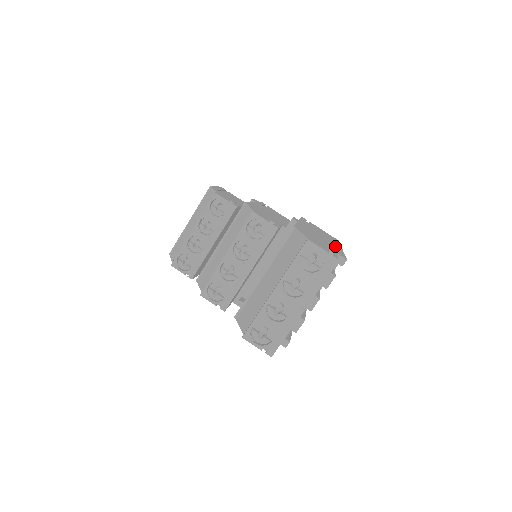
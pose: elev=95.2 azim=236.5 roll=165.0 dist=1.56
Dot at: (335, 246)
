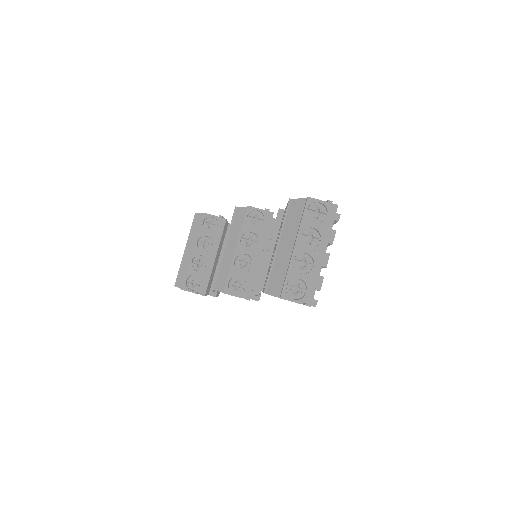
Dot at: occluded
